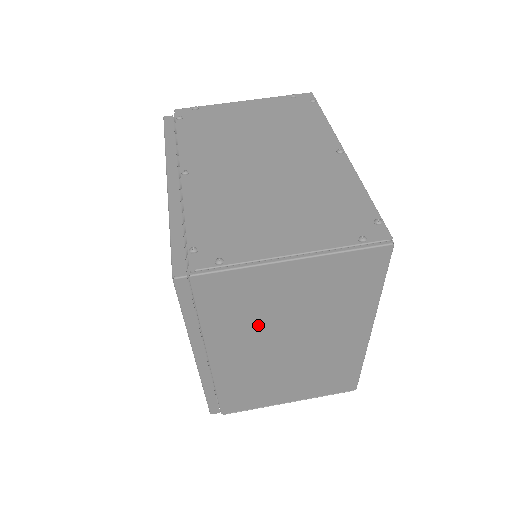
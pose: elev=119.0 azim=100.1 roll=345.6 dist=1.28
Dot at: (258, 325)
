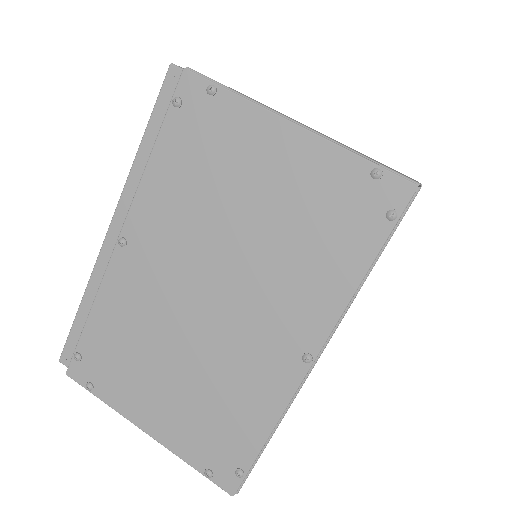
Dot at: occluded
